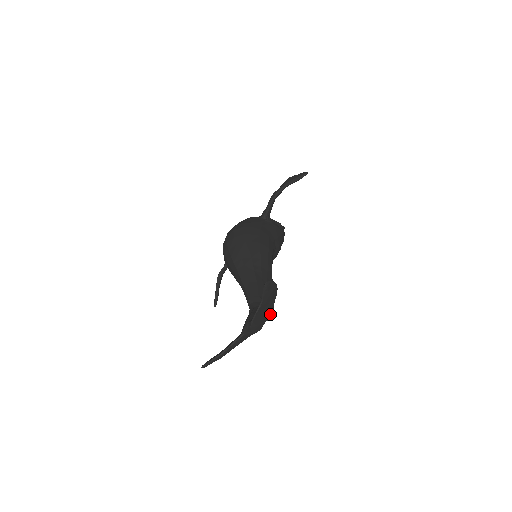
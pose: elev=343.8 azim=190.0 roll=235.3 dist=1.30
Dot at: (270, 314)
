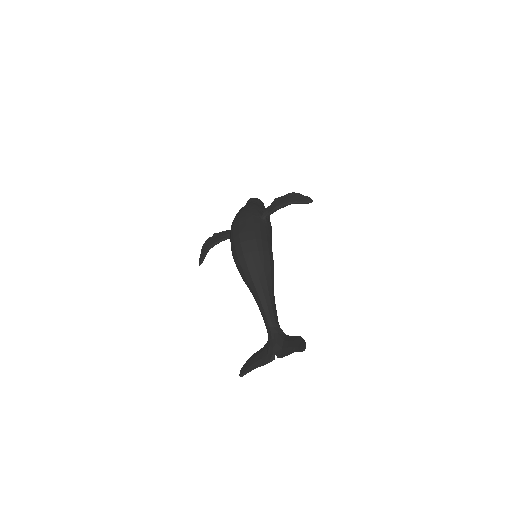
Dot at: occluded
